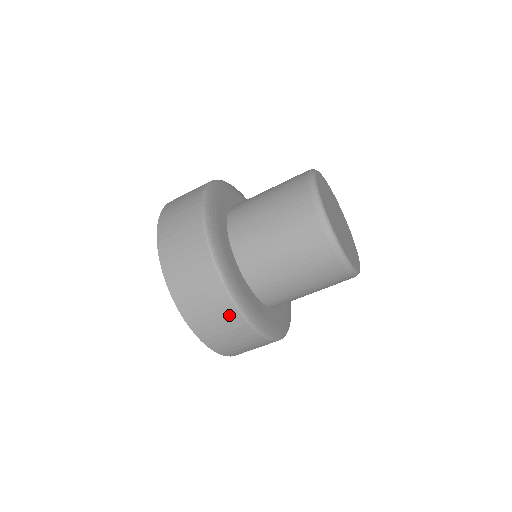
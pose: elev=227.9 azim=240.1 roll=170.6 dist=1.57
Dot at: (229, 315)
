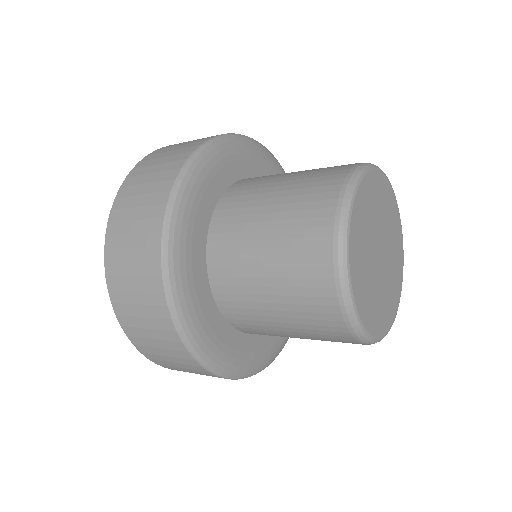
Dot at: occluded
